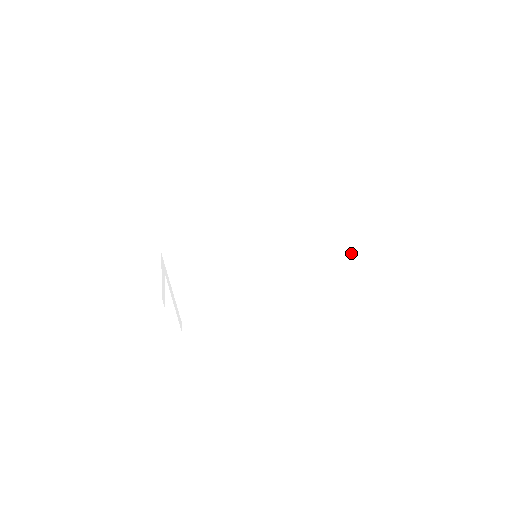
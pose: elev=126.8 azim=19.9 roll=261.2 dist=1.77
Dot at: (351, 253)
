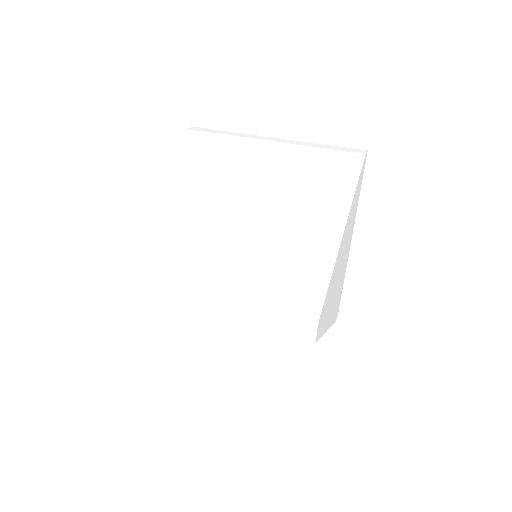
Dot at: occluded
